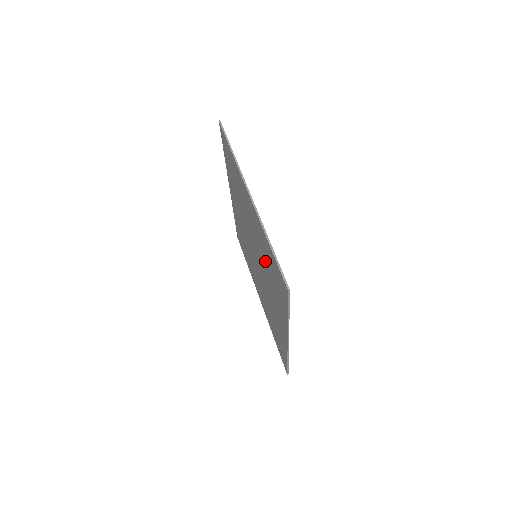
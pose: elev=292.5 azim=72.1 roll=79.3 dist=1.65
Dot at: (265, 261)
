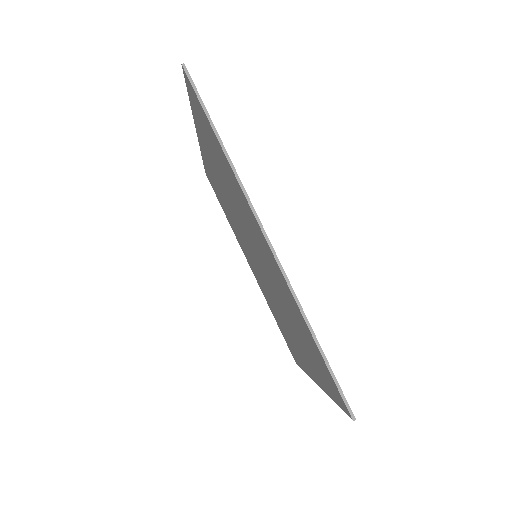
Dot at: (287, 308)
